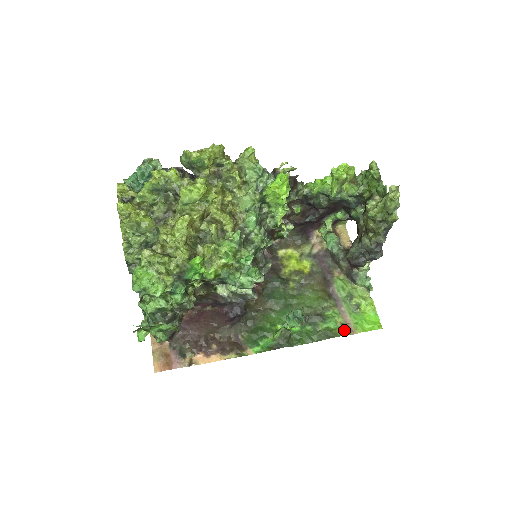
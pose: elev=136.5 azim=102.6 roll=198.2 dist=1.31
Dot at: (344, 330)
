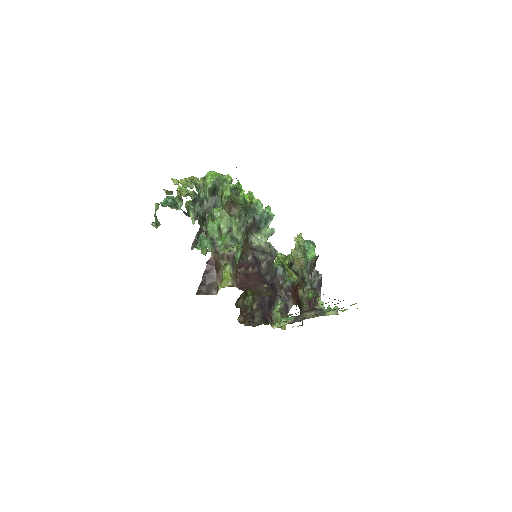
Dot at: occluded
